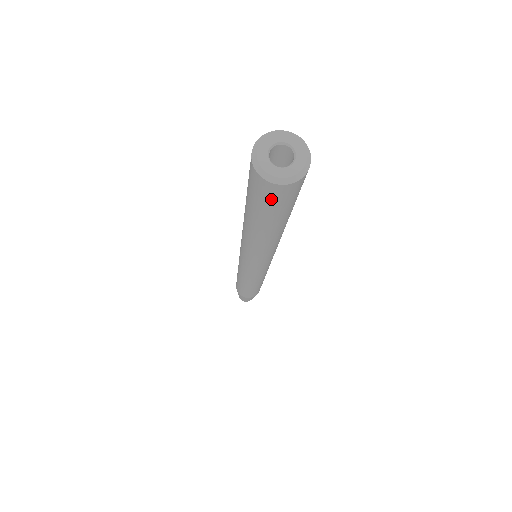
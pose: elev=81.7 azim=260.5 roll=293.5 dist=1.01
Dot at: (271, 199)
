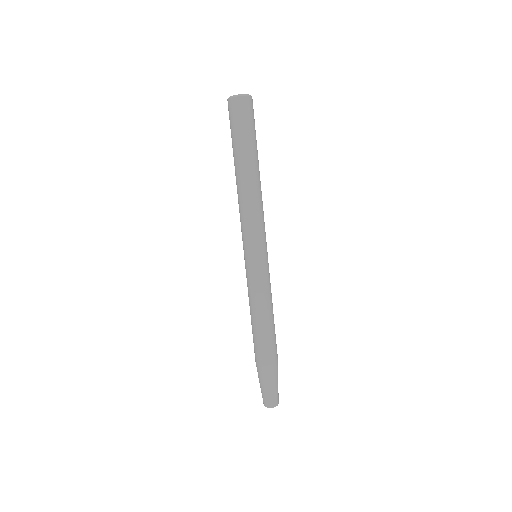
Dot at: (241, 114)
